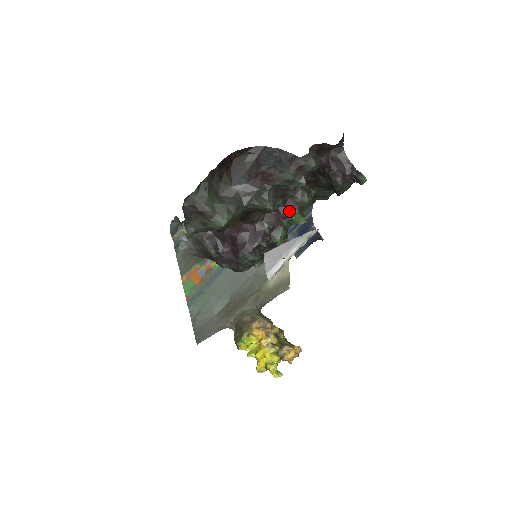
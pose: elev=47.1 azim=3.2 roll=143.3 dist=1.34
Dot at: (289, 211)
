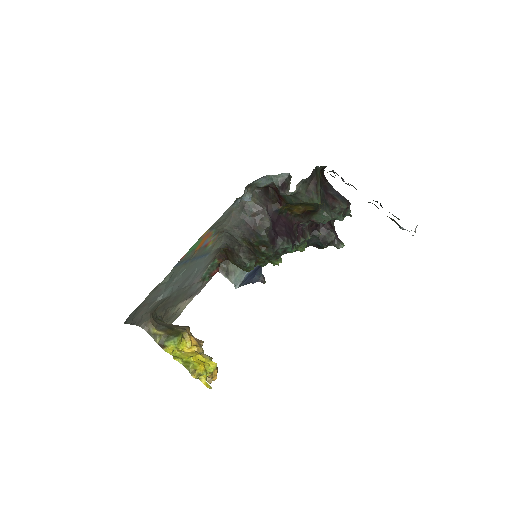
Dot at: (304, 235)
